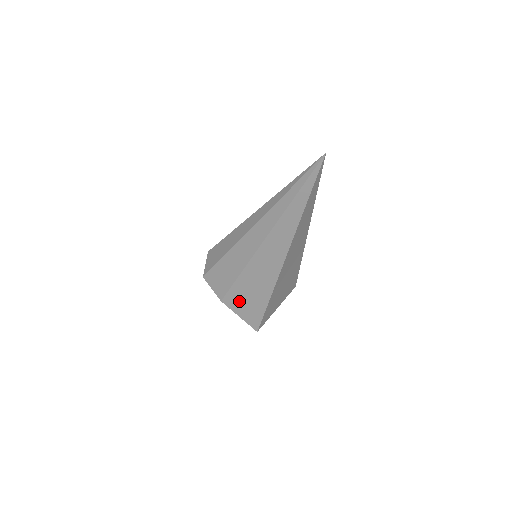
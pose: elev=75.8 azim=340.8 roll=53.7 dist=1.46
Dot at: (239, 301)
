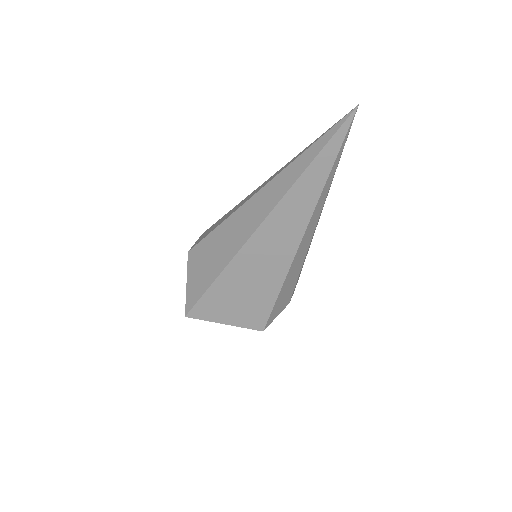
Dot at: (198, 261)
